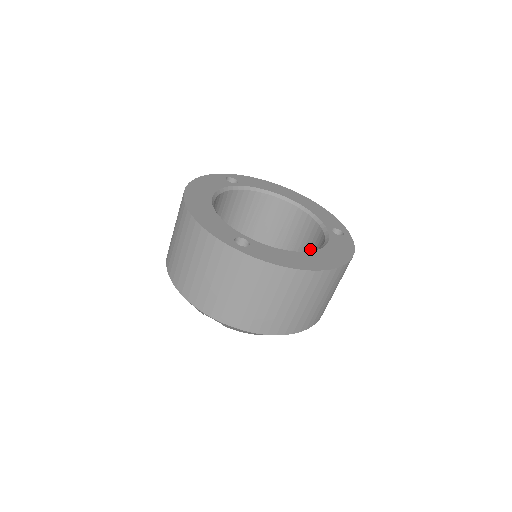
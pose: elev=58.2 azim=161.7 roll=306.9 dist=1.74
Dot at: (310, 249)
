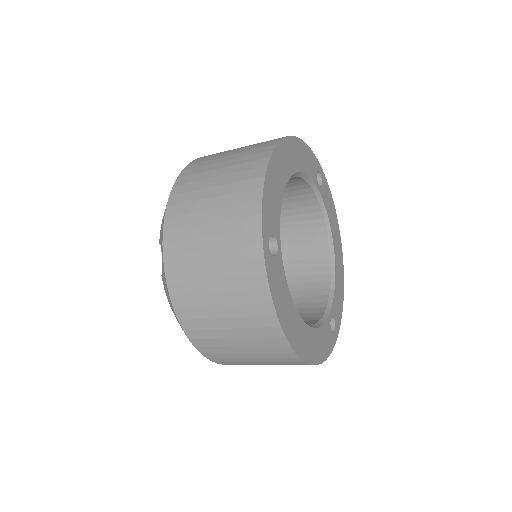
Dot at: (296, 306)
